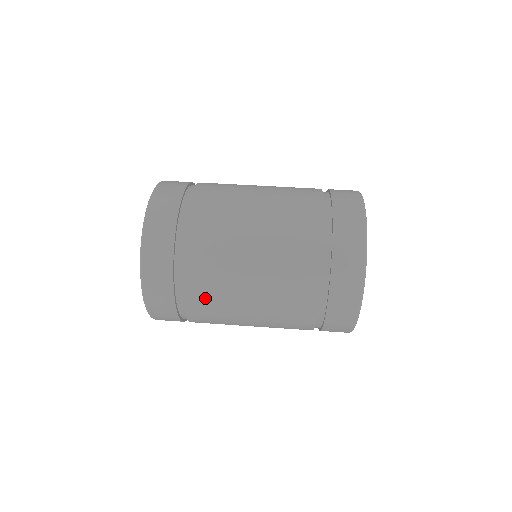
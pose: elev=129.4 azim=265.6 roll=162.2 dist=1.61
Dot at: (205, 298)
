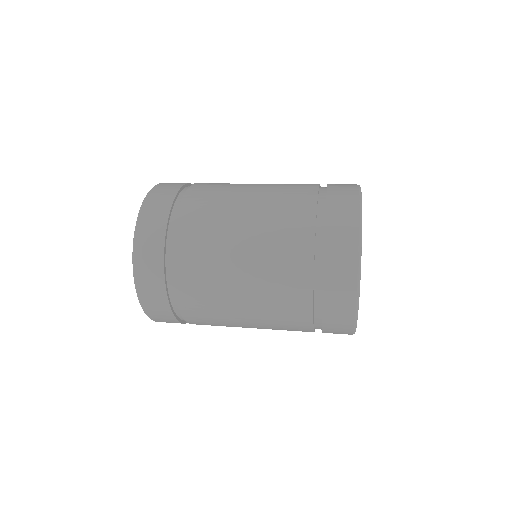
Dot at: (197, 227)
